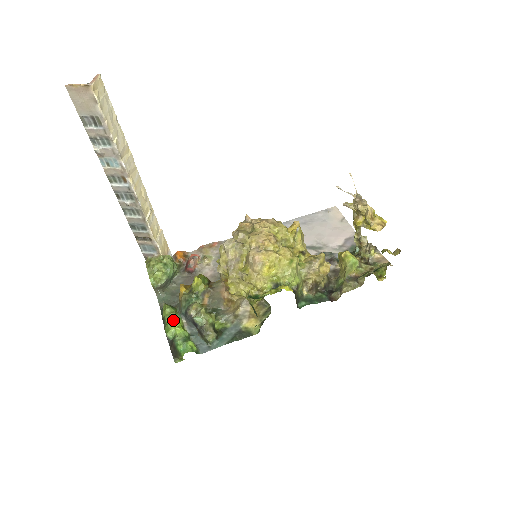
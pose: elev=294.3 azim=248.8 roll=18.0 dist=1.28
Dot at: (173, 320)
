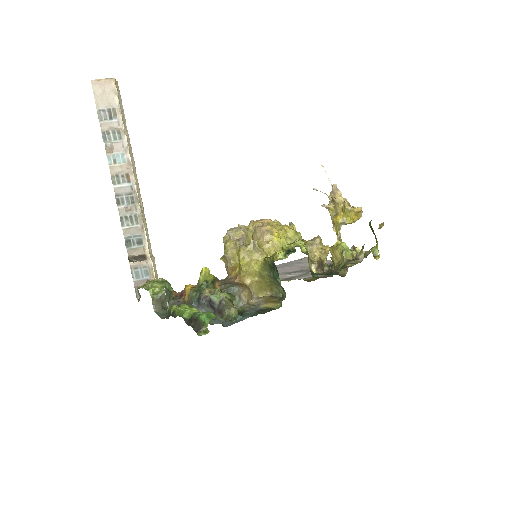
Dot at: (186, 307)
